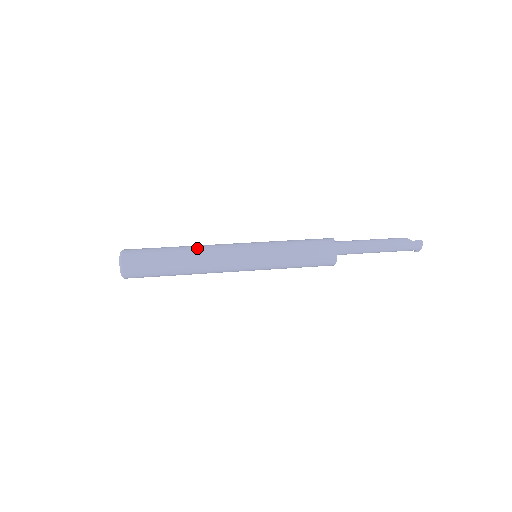
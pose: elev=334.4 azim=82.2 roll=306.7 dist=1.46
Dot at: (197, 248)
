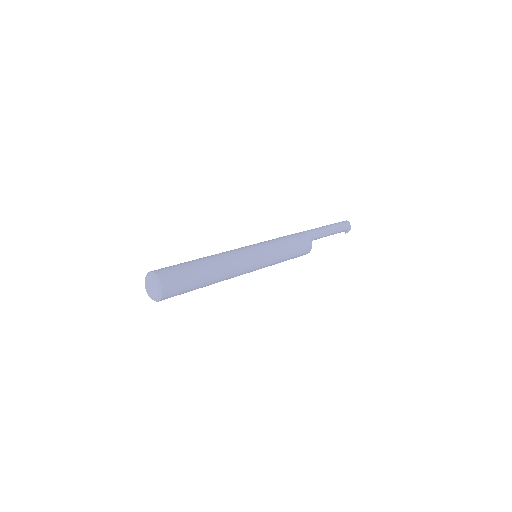
Dot at: occluded
